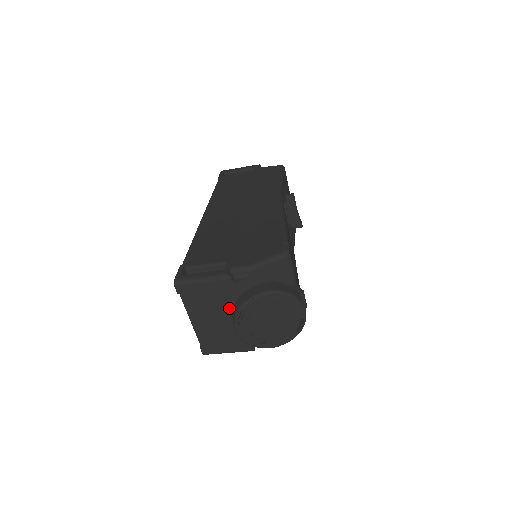
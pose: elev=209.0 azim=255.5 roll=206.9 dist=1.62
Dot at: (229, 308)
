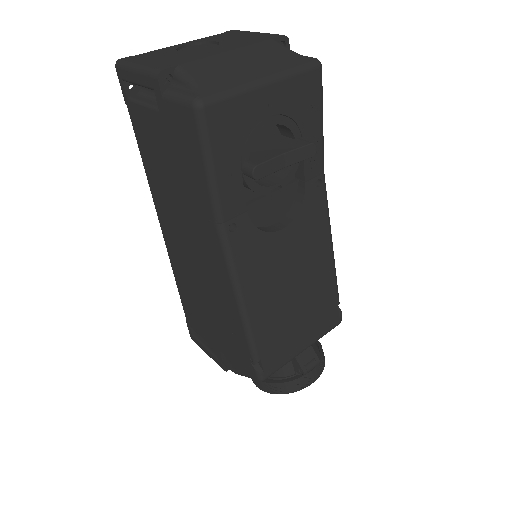
Dot at: occluded
